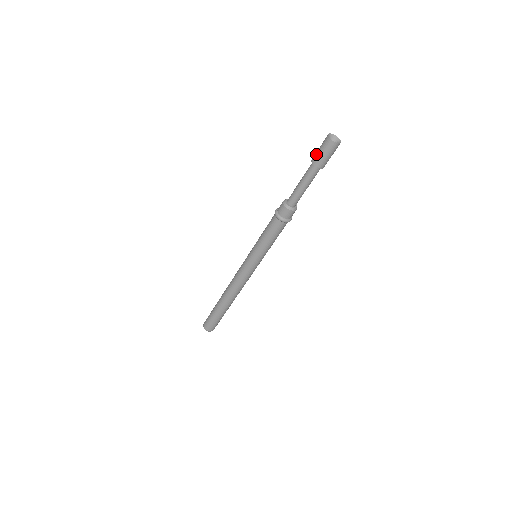
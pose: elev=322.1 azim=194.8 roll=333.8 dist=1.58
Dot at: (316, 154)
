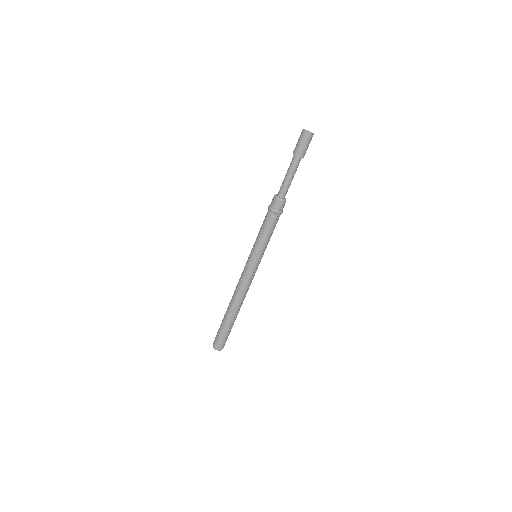
Dot at: (297, 148)
